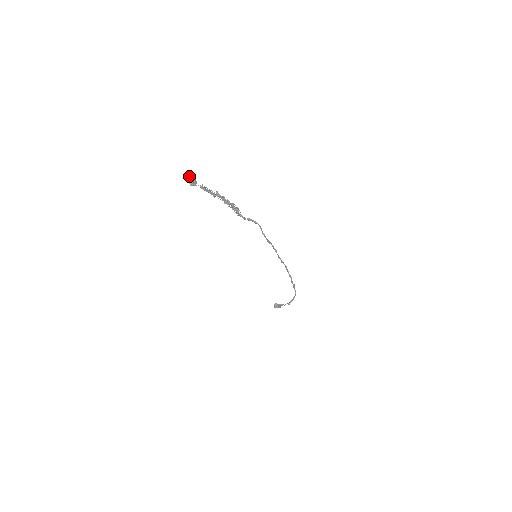
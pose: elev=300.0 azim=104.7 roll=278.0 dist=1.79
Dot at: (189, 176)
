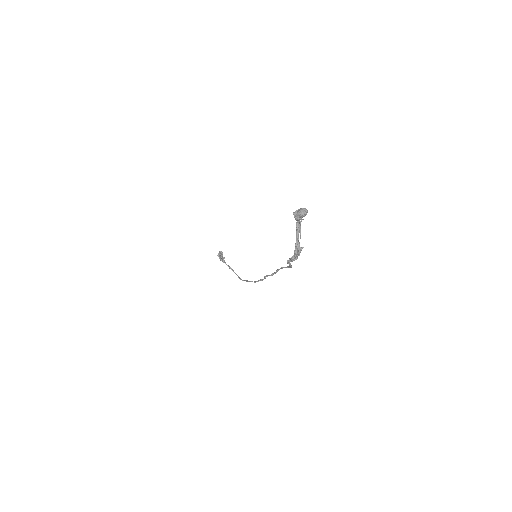
Dot at: (304, 214)
